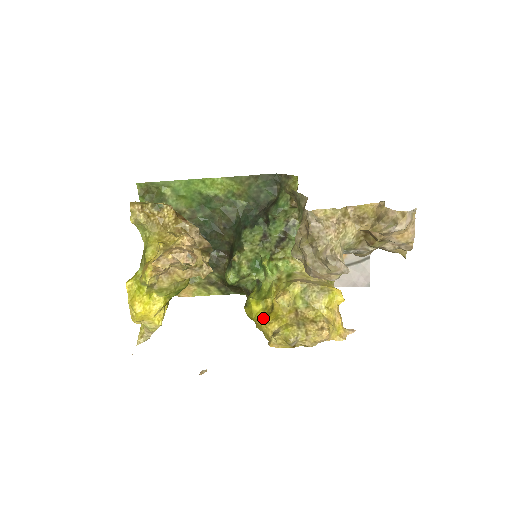
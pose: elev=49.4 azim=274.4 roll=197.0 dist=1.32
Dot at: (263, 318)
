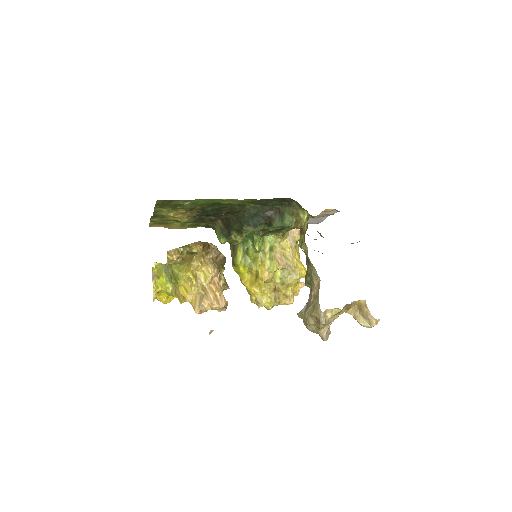
Dot at: (248, 282)
